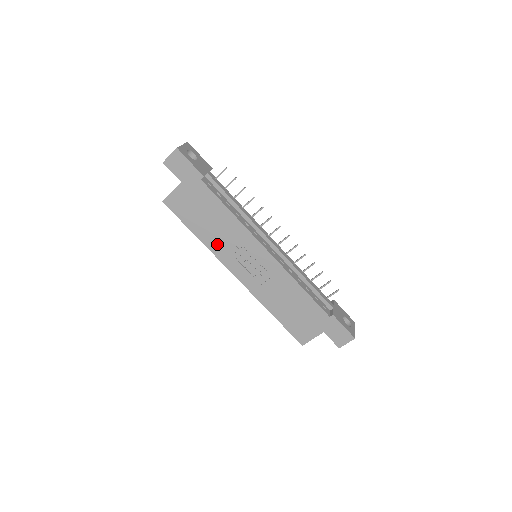
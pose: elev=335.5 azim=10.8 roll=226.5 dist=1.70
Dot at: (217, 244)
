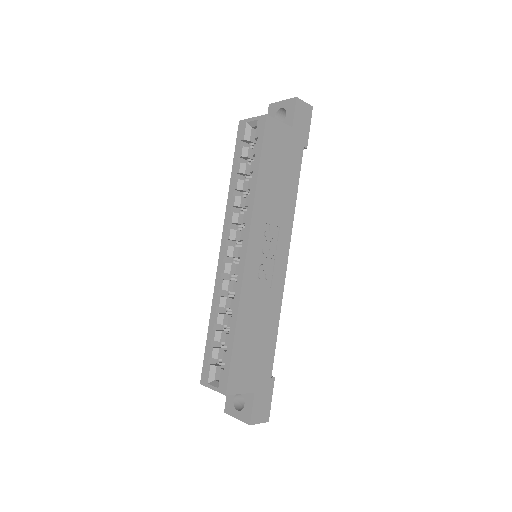
Dot at: (264, 205)
